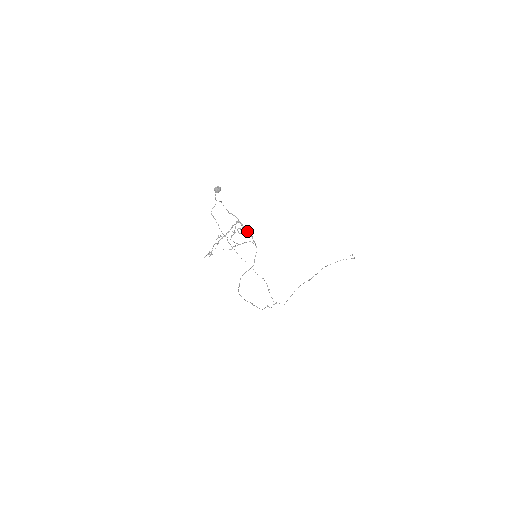
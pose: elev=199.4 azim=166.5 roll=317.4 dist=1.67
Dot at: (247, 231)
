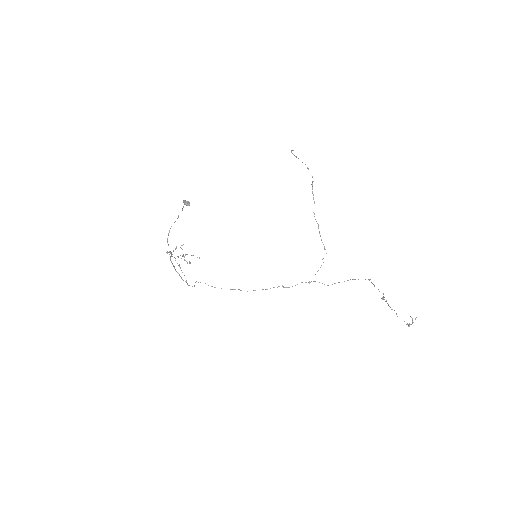
Dot at: (175, 270)
